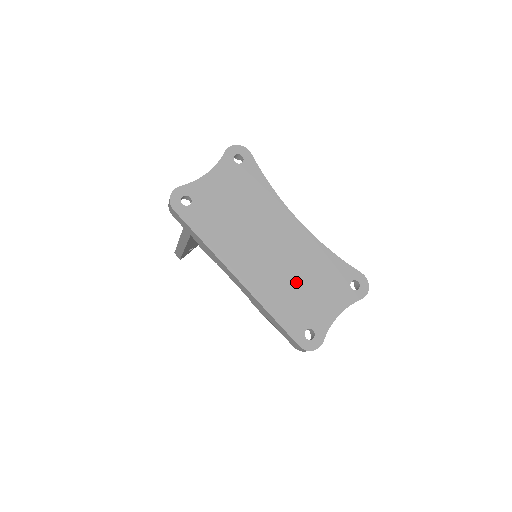
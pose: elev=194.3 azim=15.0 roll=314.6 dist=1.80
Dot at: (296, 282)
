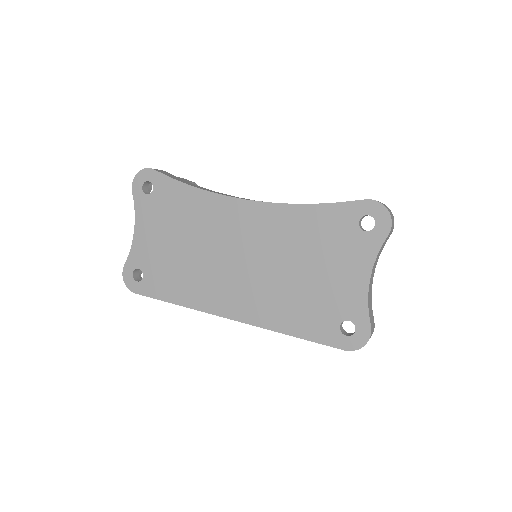
Dot at: (292, 277)
